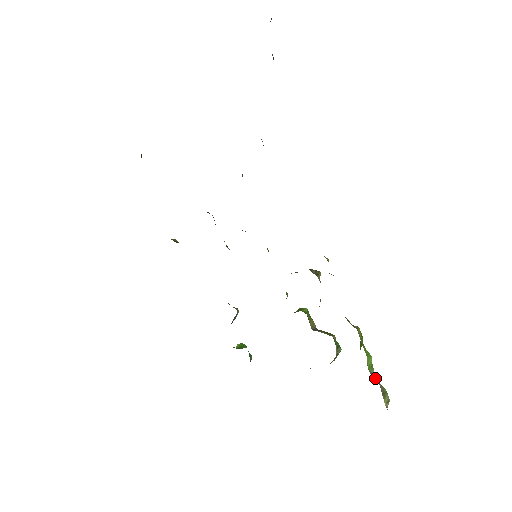
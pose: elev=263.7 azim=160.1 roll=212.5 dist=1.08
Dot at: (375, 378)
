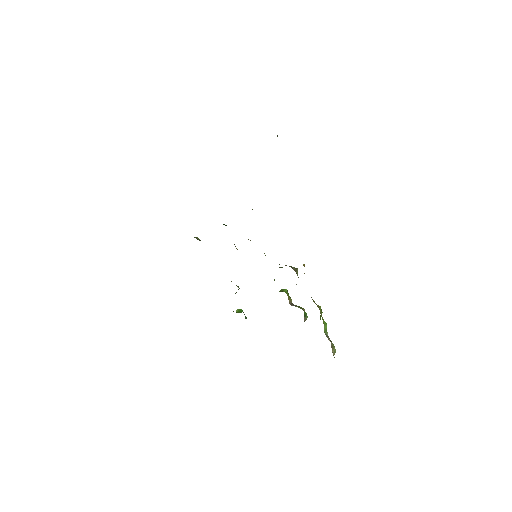
Dot at: (328, 338)
